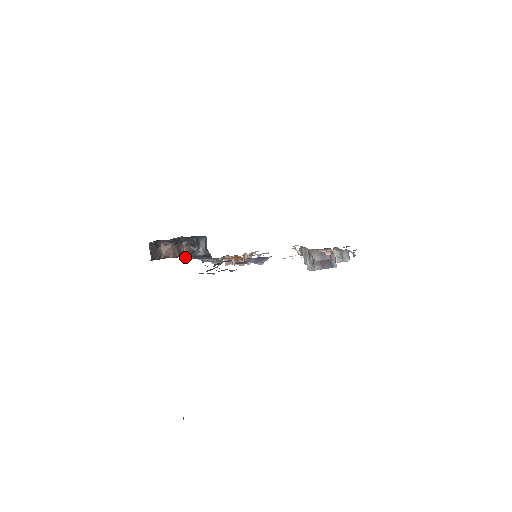
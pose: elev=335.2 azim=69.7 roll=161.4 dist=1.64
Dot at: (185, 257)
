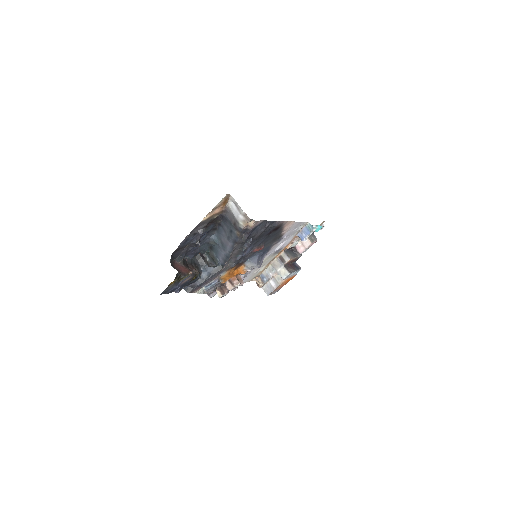
Dot at: (188, 291)
